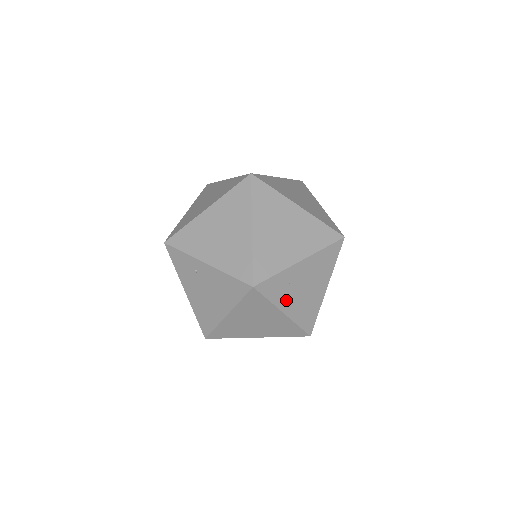
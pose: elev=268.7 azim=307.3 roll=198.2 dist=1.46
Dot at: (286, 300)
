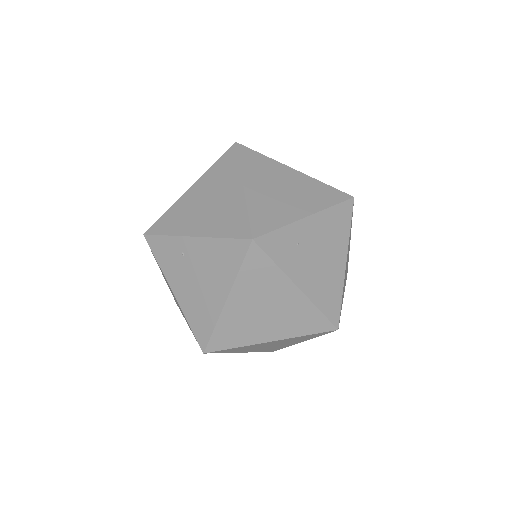
Dot at: (298, 268)
